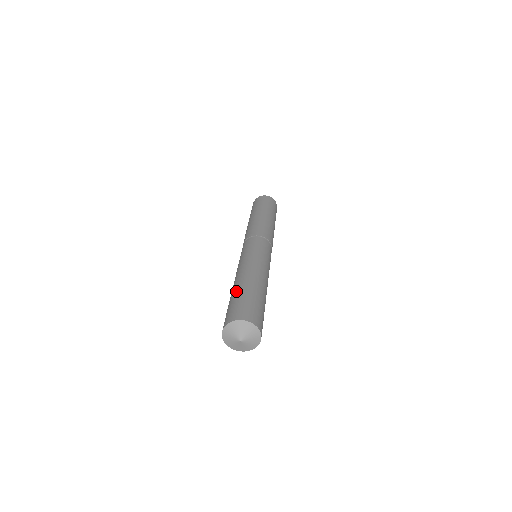
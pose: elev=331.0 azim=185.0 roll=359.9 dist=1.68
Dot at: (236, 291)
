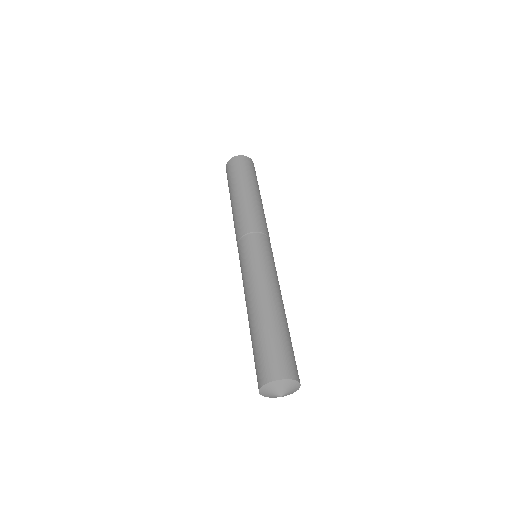
Dot at: (253, 334)
